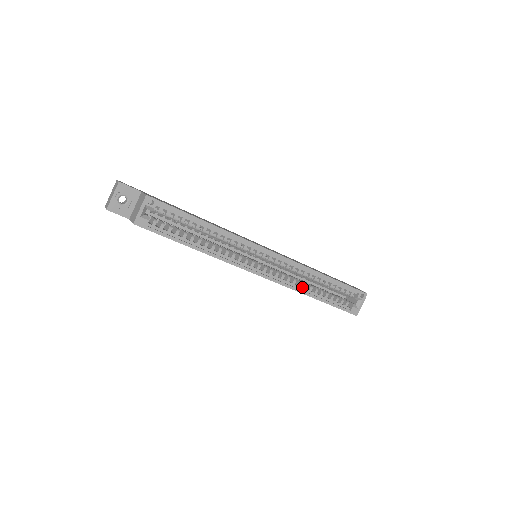
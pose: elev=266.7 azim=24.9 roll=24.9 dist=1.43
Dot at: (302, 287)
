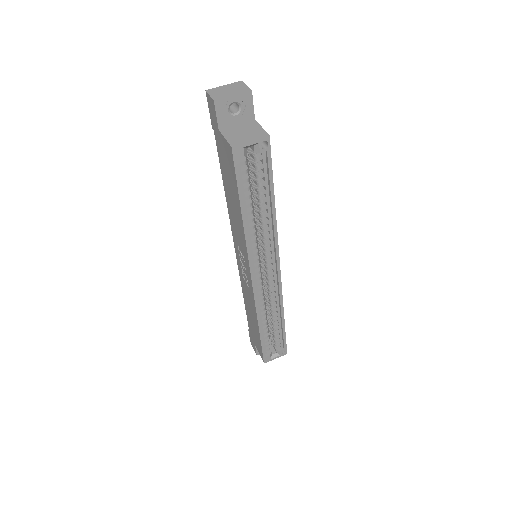
Dot at: (261, 312)
